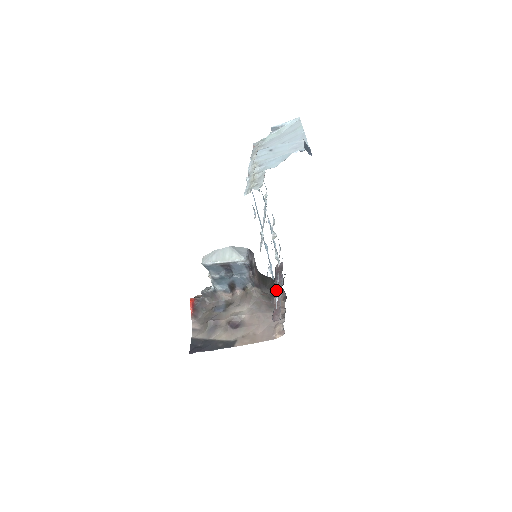
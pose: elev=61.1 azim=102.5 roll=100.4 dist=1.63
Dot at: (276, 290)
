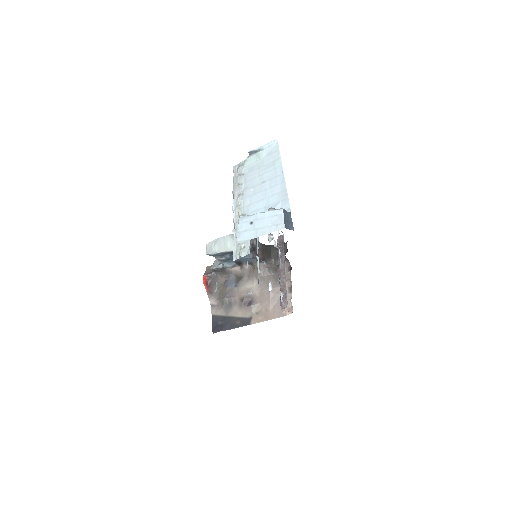
Dot at: occluded
